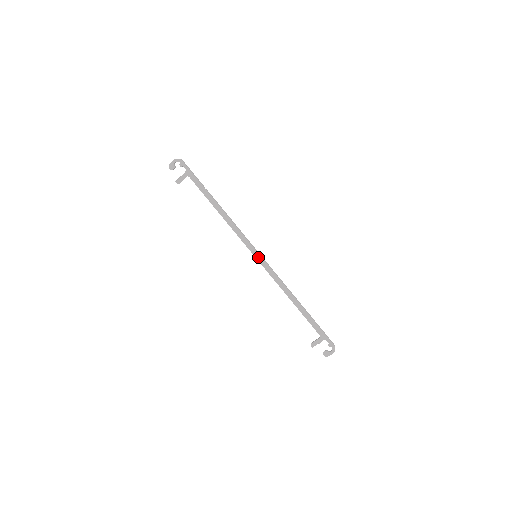
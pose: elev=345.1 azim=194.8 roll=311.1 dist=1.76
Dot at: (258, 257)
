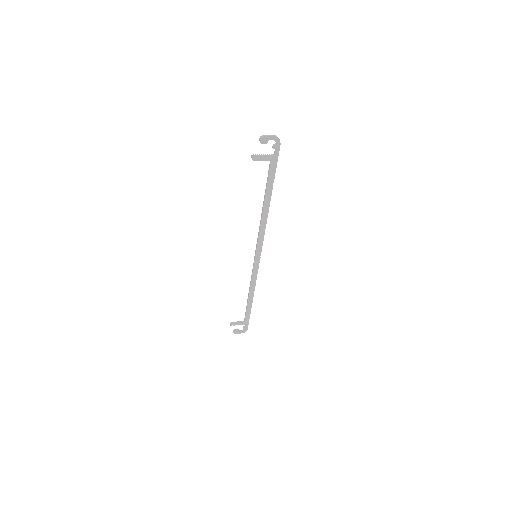
Dot at: (257, 258)
